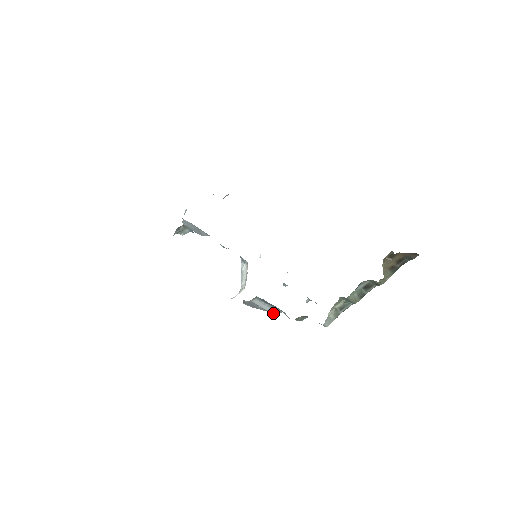
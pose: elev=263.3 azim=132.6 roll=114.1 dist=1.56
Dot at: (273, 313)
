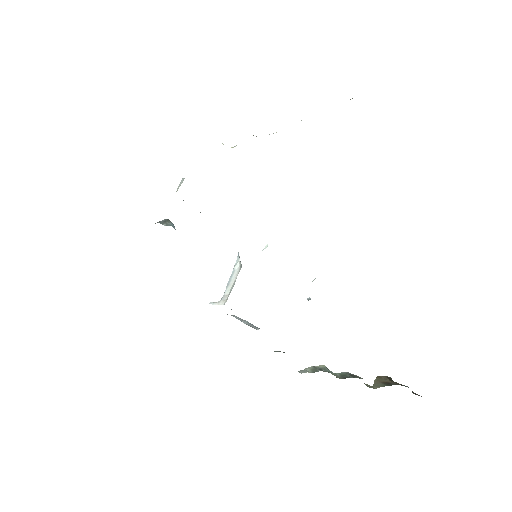
Dot at: (253, 327)
